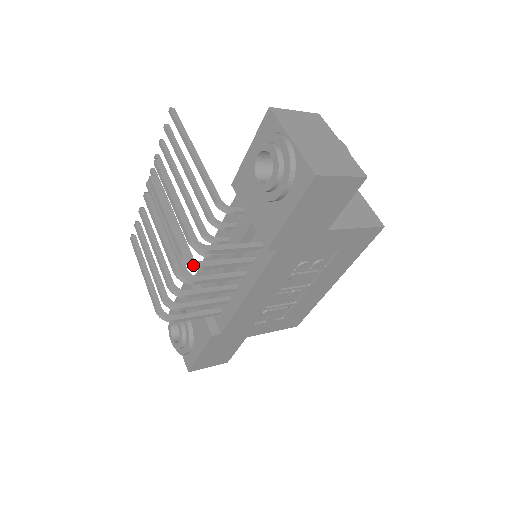
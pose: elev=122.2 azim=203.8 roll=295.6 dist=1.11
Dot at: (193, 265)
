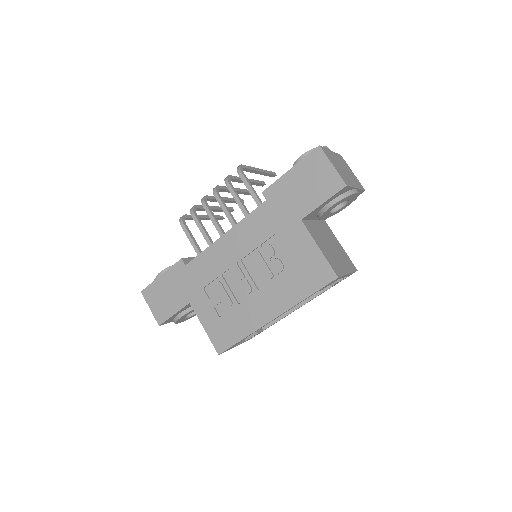
Dot at: (227, 179)
